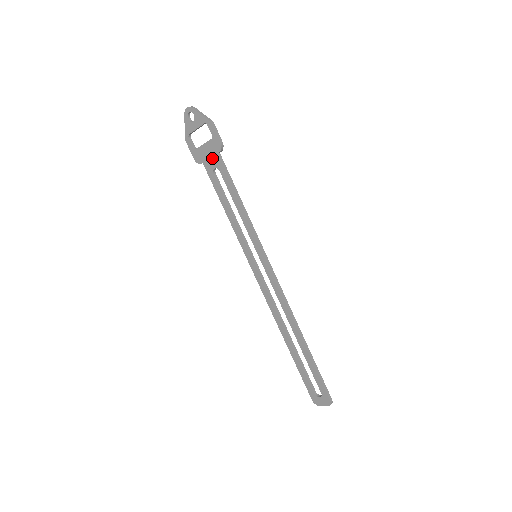
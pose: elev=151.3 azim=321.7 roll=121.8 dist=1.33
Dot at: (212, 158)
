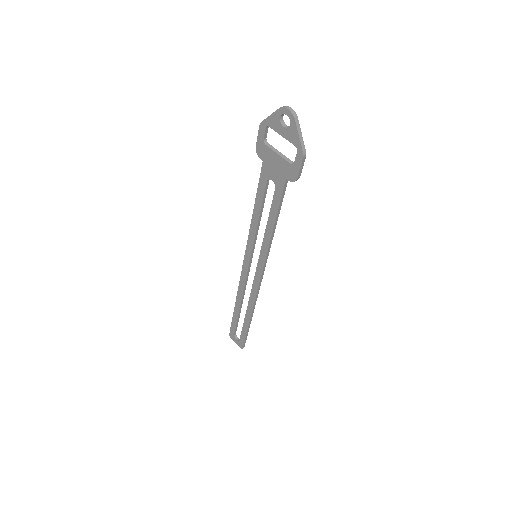
Dot at: (277, 173)
